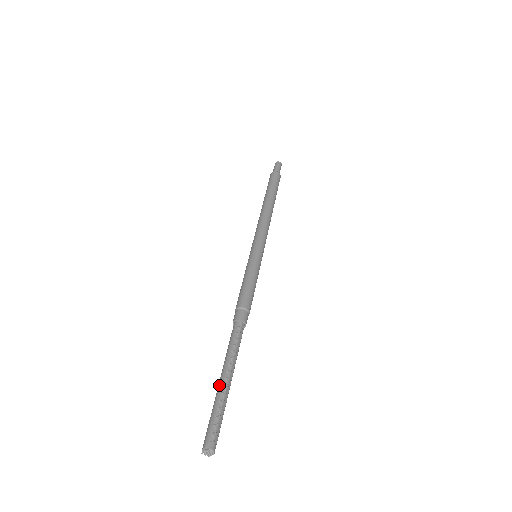
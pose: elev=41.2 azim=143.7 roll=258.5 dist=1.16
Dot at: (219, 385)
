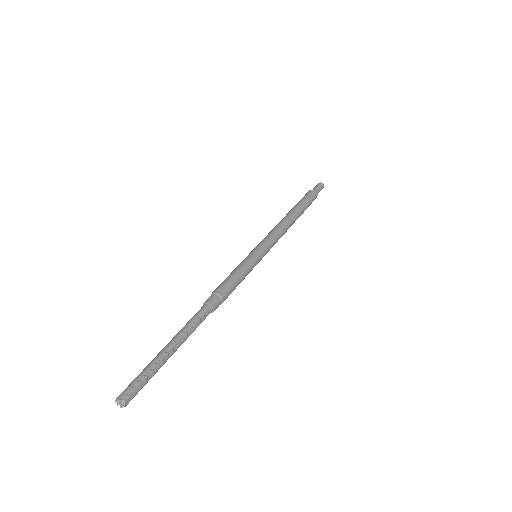
Dot at: (161, 351)
